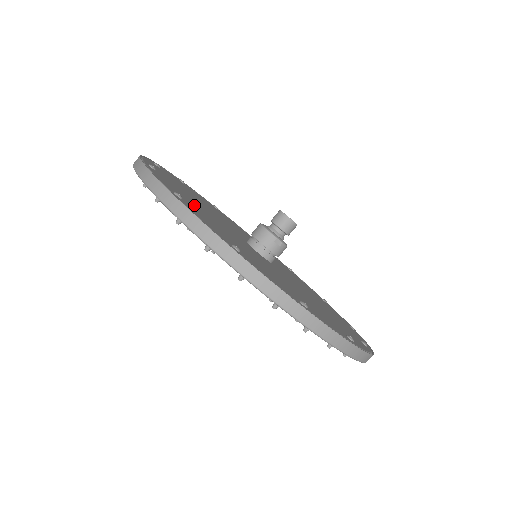
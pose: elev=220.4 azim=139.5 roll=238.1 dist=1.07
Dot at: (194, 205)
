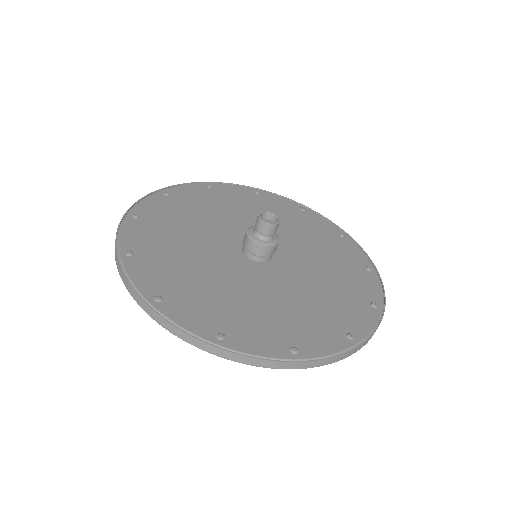
Dot at: (161, 246)
